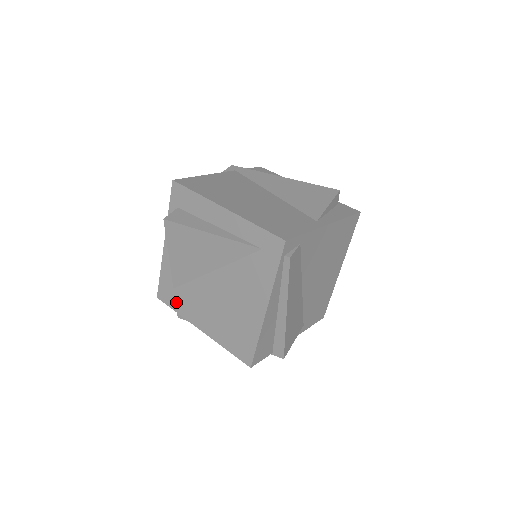
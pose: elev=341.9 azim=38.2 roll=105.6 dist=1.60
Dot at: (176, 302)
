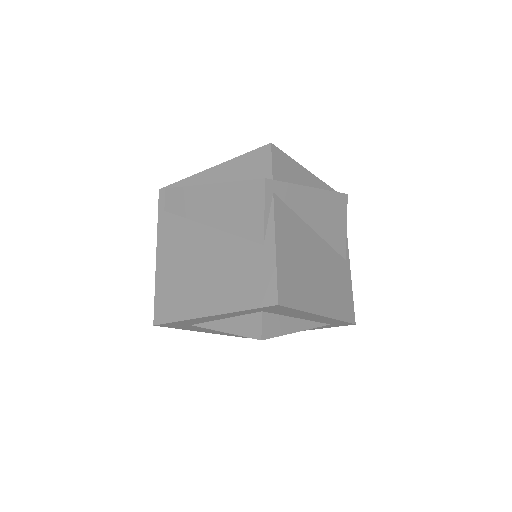
Dot at: occluded
